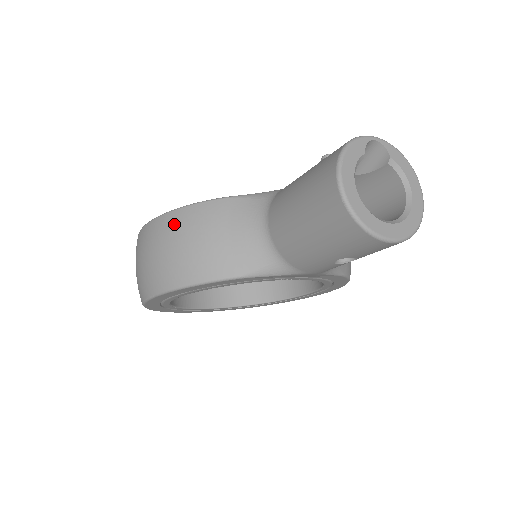
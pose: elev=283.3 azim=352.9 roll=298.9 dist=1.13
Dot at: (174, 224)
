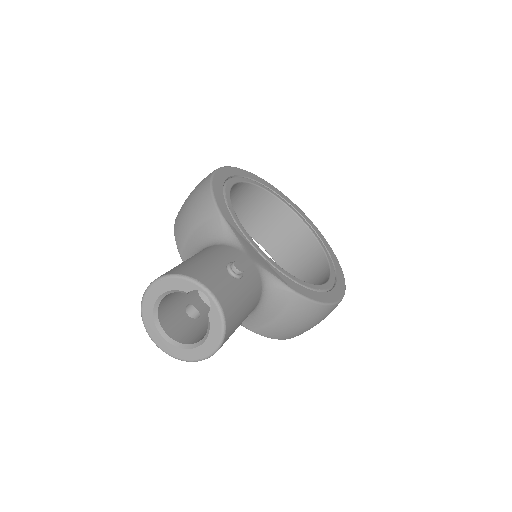
Dot at: (200, 190)
